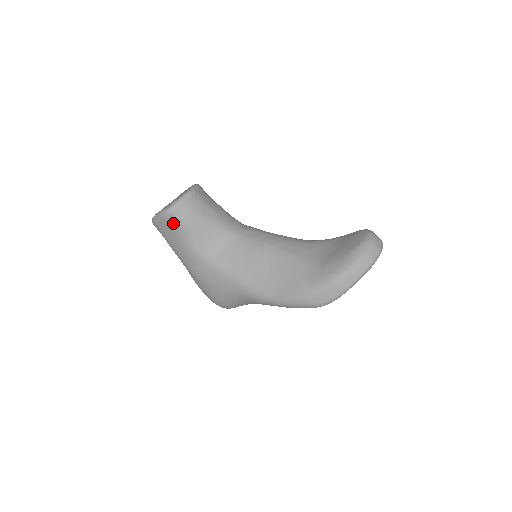
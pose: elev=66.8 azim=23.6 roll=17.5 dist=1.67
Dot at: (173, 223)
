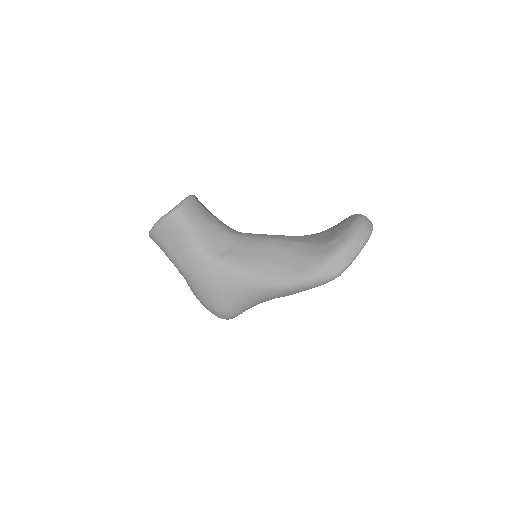
Dot at: (177, 225)
